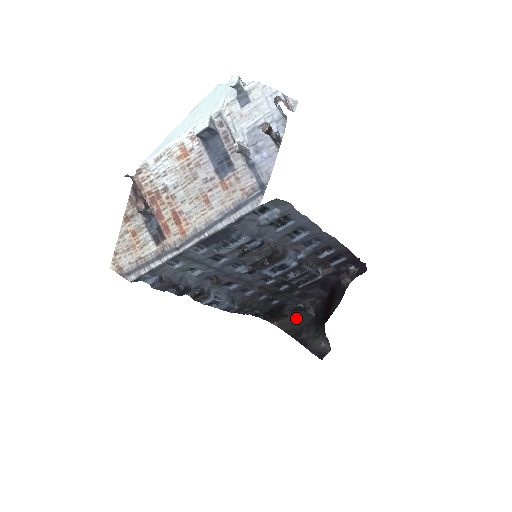
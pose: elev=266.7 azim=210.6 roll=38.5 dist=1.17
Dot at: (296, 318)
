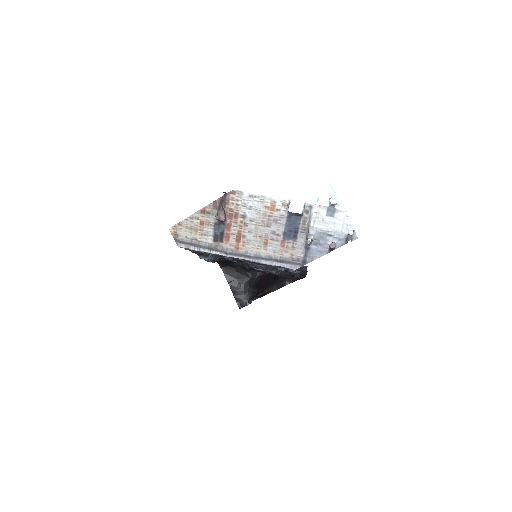
Dot at: (237, 271)
